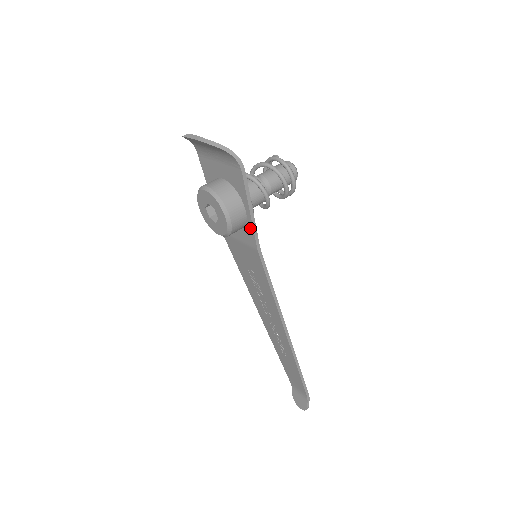
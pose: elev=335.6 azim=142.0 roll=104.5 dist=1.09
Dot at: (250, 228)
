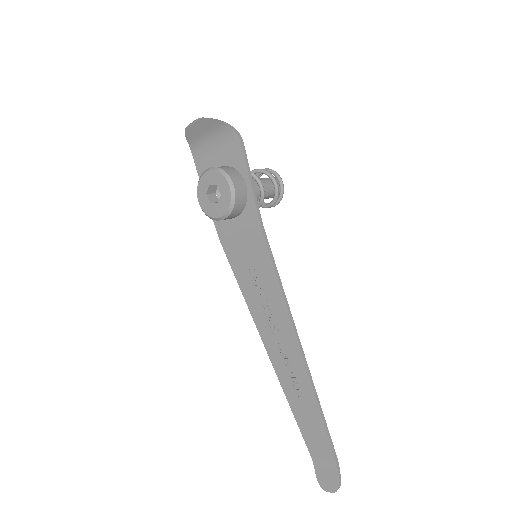
Dot at: (251, 203)
